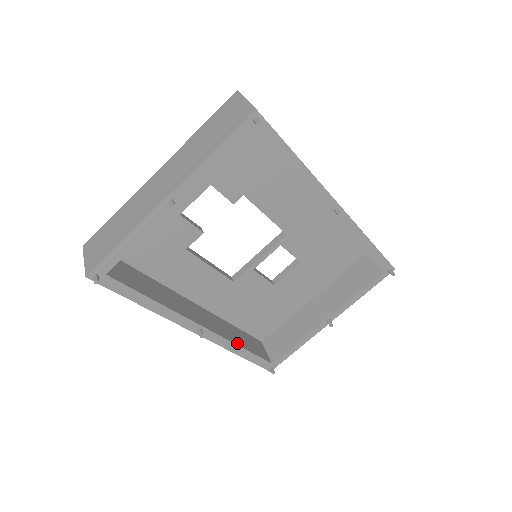
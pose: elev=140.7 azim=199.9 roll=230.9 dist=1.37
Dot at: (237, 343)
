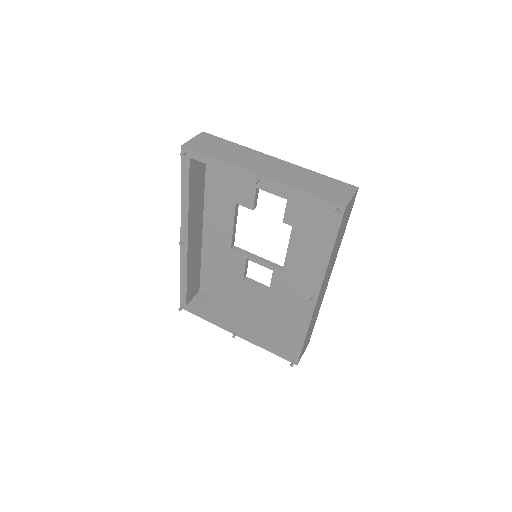
Dot at: (188, 272)
